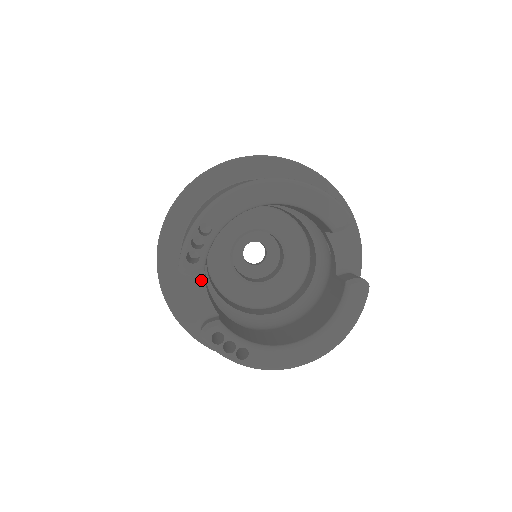
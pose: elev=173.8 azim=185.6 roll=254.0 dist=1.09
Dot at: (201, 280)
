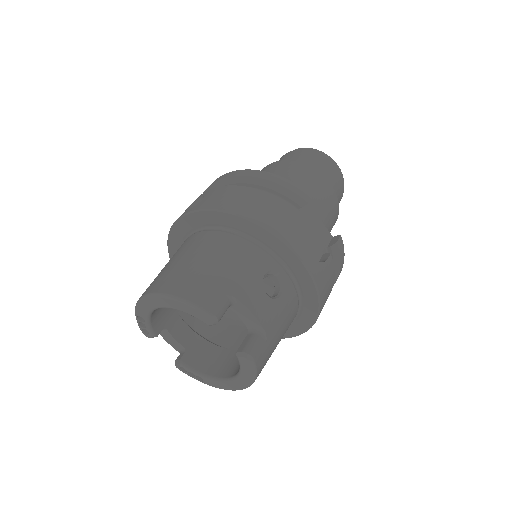
Dot at: (167, 332)
